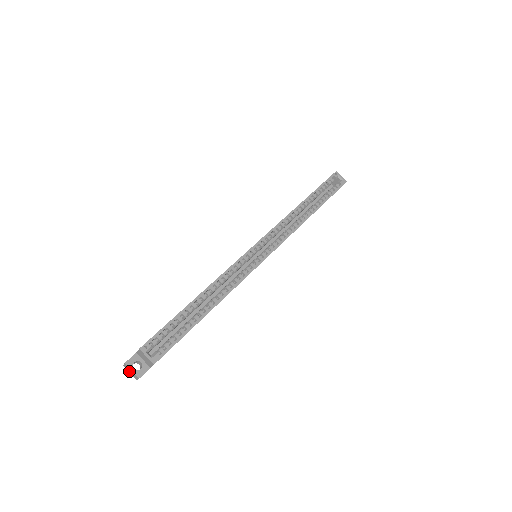
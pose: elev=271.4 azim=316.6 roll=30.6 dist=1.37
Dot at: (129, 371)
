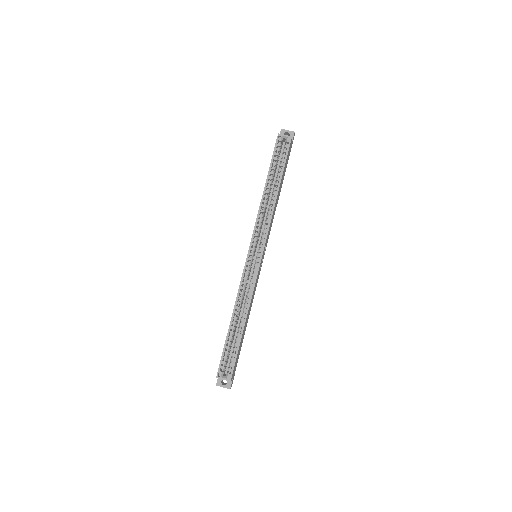
Dot at: occluded
